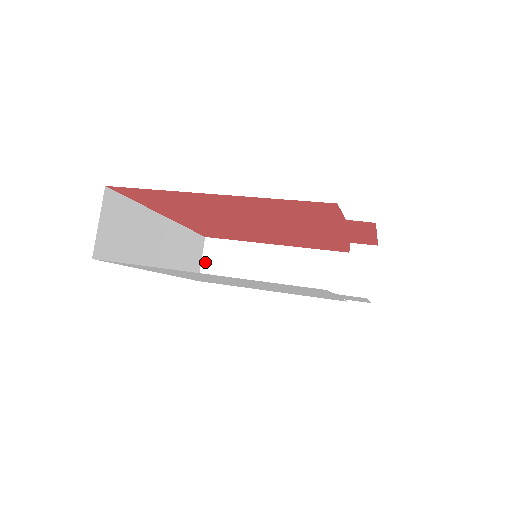
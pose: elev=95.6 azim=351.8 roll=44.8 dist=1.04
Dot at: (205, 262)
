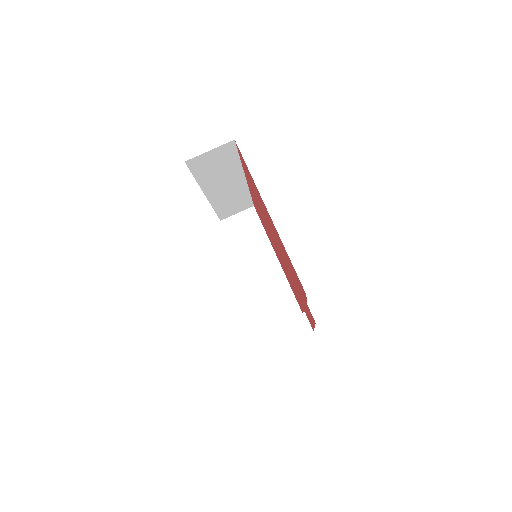
Dot at: (236, 217)
